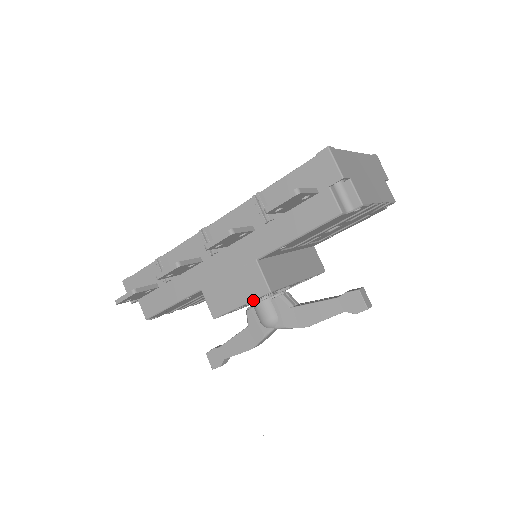
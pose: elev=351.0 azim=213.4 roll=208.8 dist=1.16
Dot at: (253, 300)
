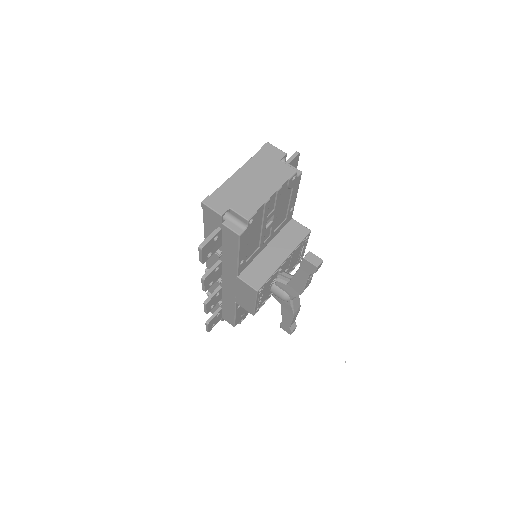
Dot at: (256, 299)
